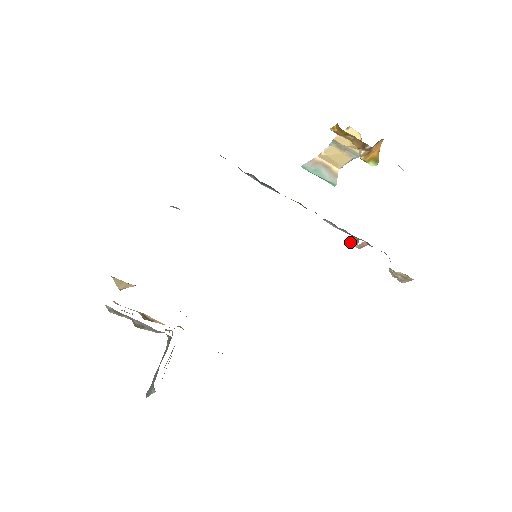
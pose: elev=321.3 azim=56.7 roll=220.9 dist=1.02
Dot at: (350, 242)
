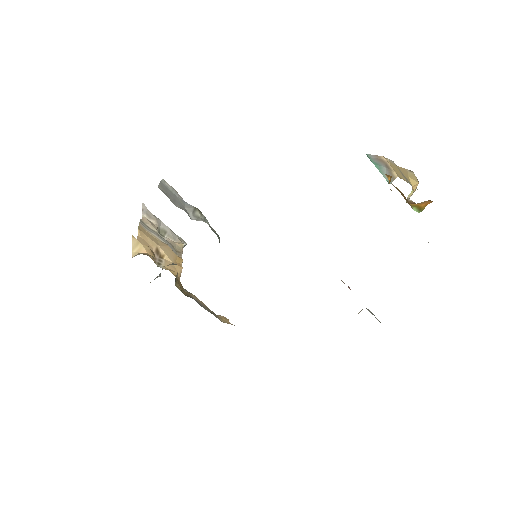
Dot at: occluded
